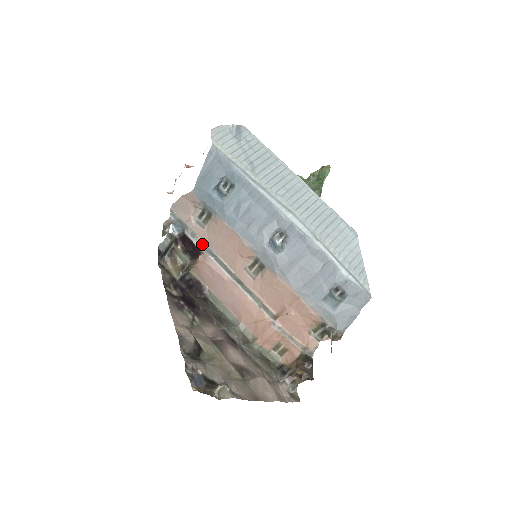
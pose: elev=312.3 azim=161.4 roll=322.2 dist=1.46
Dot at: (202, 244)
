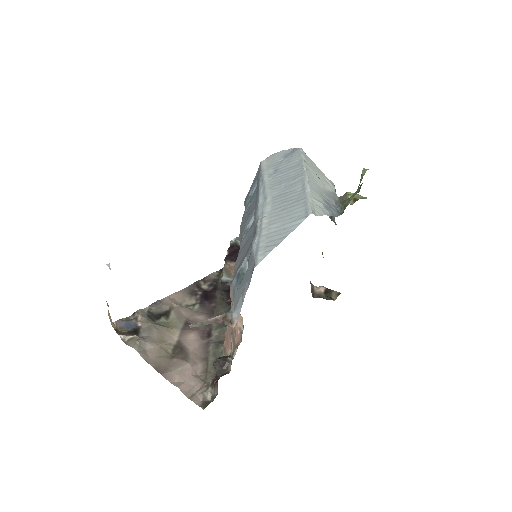
Dot at: occluded
